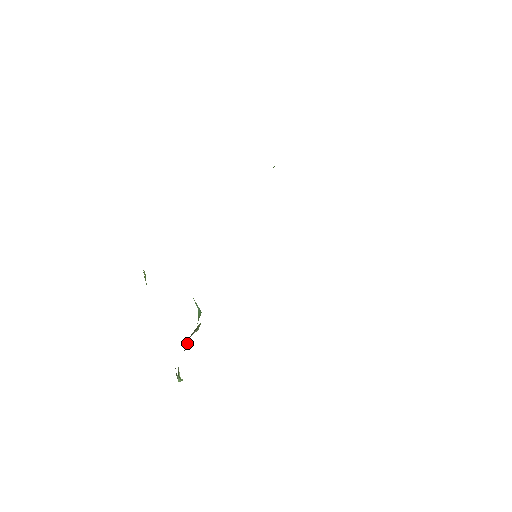
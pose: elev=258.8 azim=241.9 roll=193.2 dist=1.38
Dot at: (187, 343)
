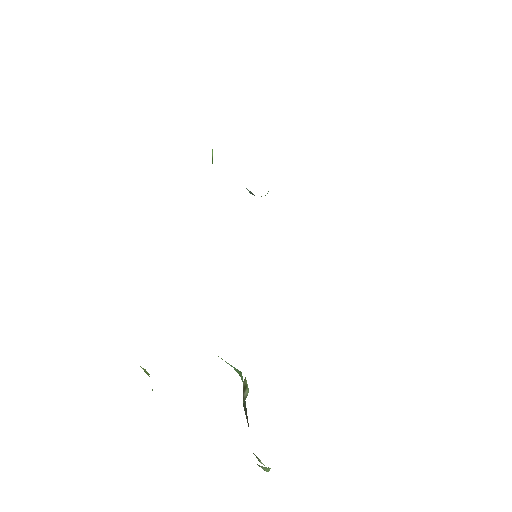
Dot at: (246, 417)
